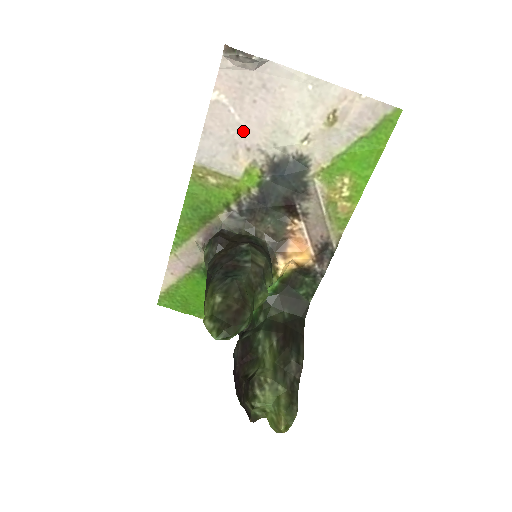
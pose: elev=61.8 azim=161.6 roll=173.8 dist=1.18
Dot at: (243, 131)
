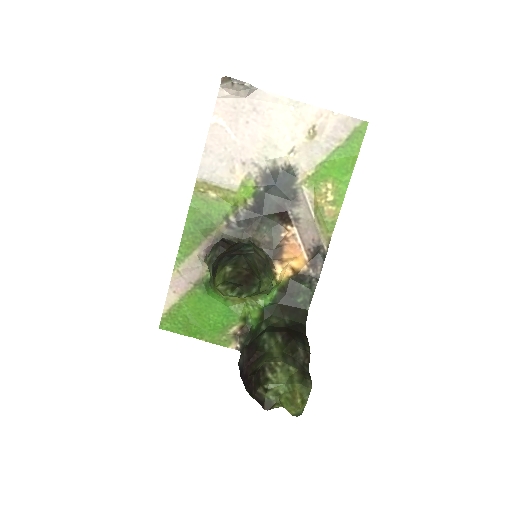
Dot at: (238, 148)
